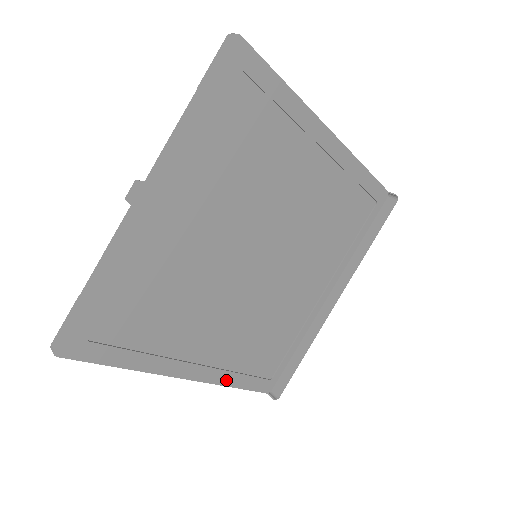
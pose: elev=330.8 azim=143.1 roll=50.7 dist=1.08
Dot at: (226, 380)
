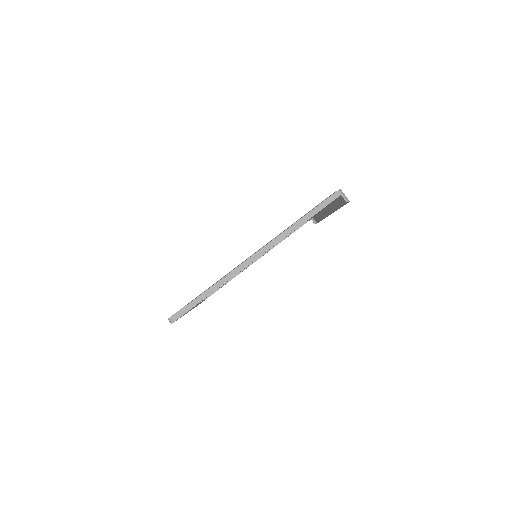
Dot at: occluded
